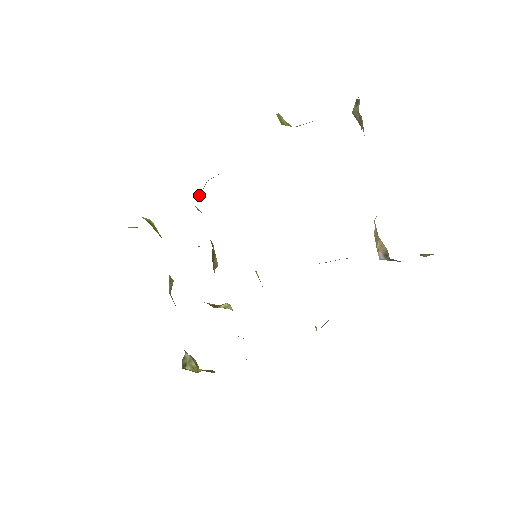
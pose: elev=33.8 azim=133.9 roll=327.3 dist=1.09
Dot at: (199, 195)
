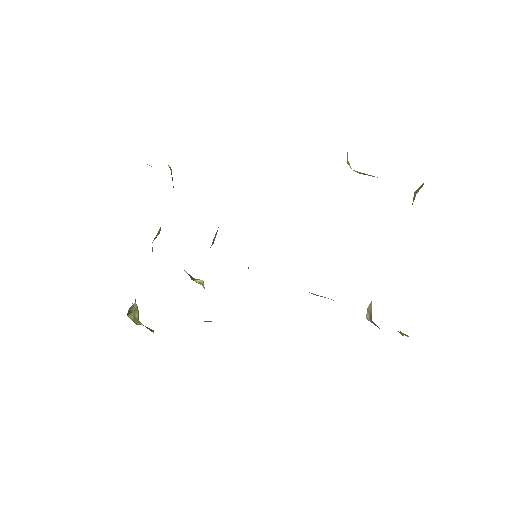
Dot at: occluded
